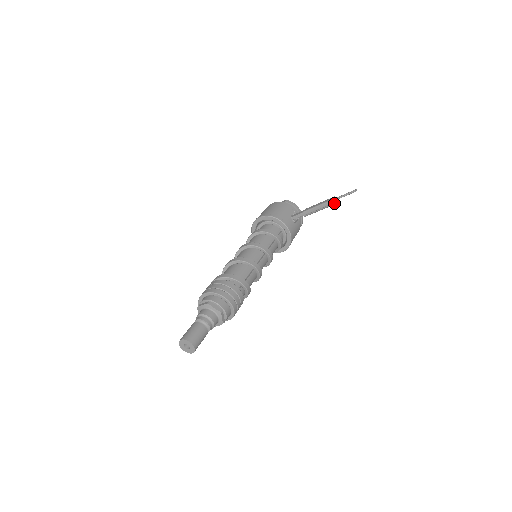
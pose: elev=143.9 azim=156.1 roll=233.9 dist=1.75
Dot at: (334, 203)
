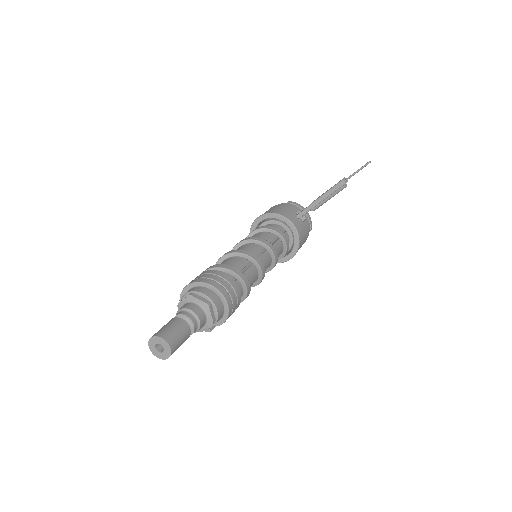
Dot at: (345, 185)
